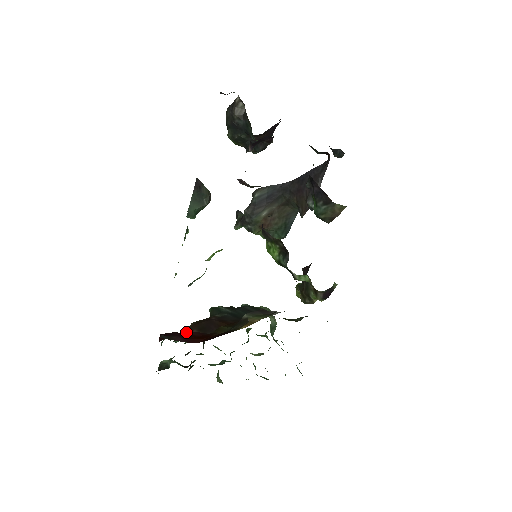
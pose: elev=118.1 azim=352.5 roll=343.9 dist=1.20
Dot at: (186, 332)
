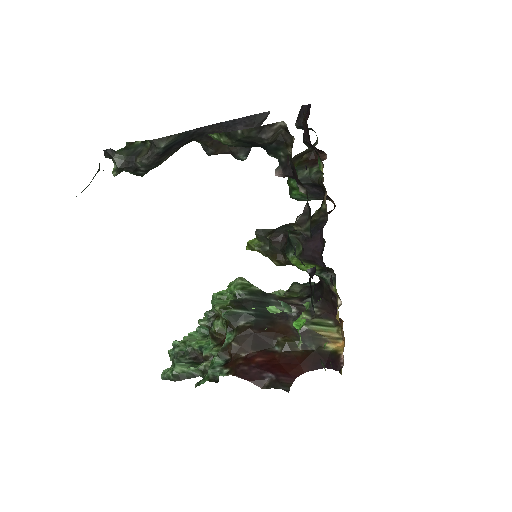
Dot at: (236, 354)
